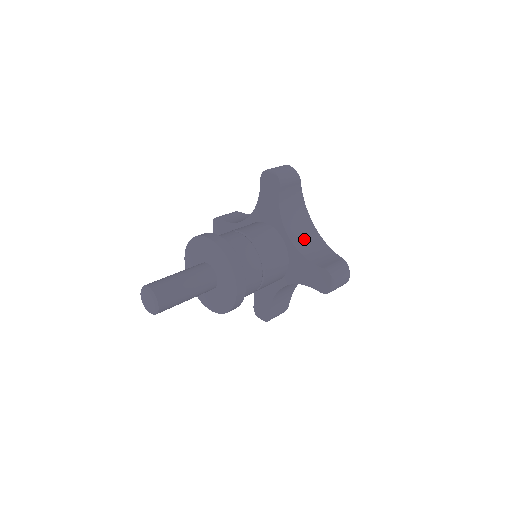
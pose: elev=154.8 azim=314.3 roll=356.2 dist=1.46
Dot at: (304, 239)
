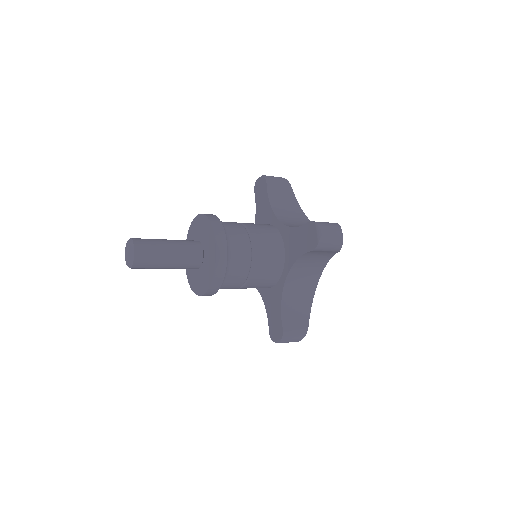
Dot at: (298, 225)
